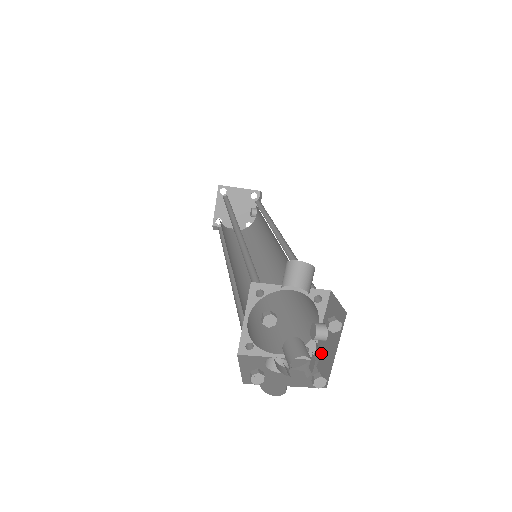
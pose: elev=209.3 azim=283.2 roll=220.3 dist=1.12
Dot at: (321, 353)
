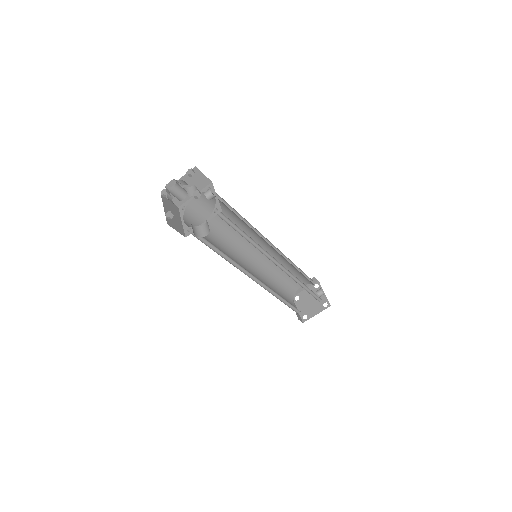
Dot at: occluded
